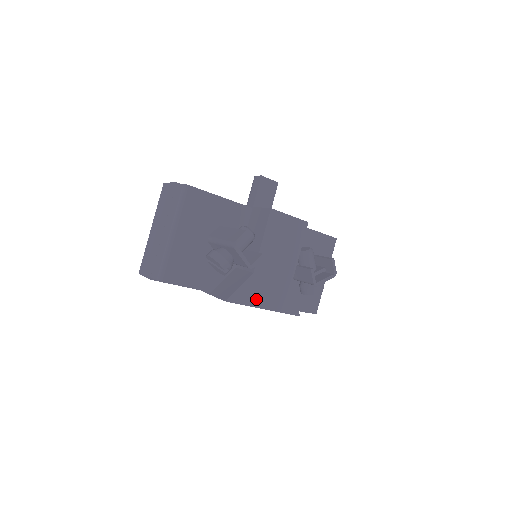
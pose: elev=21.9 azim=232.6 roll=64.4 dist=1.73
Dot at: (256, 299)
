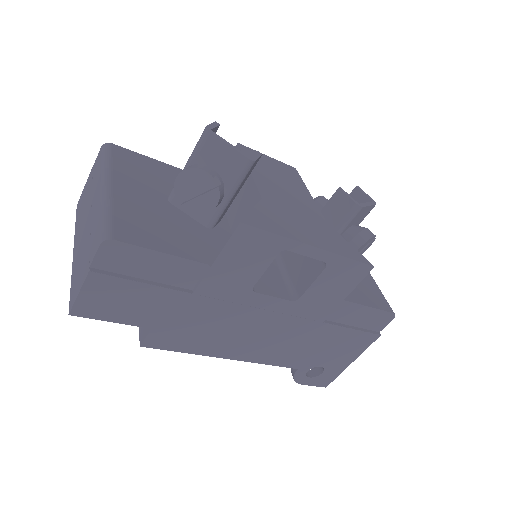
Dot at: (290, 231)
